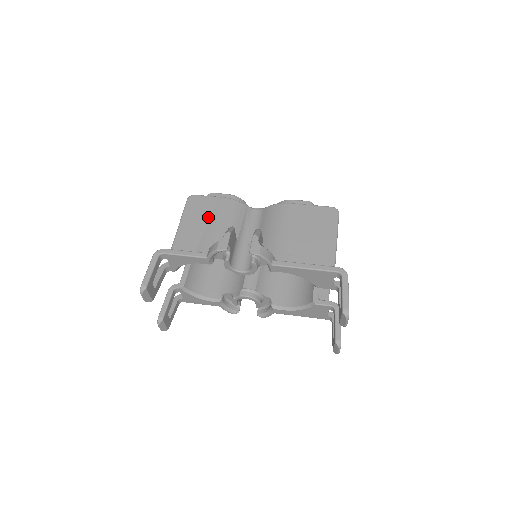
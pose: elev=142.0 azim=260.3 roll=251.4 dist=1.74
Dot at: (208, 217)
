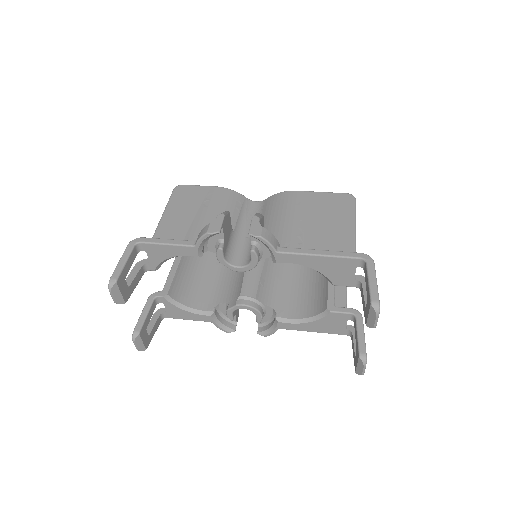
Dot at: (198, 206)
